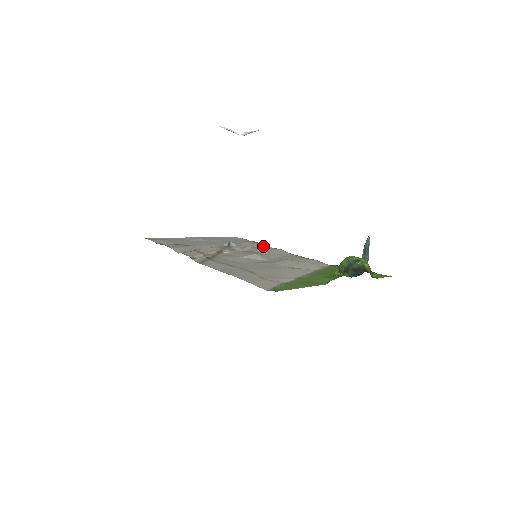
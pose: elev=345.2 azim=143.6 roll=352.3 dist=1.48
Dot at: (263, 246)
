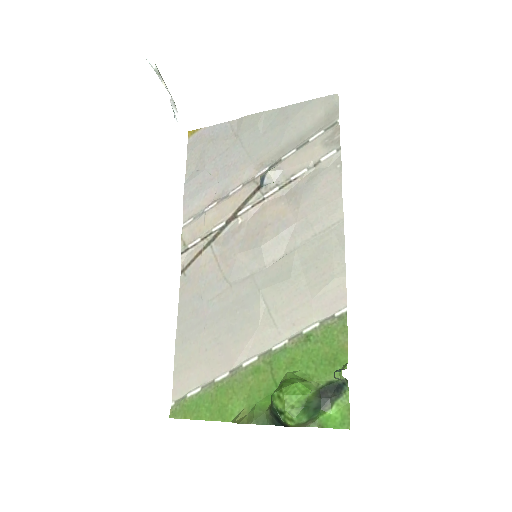
Dot at: (332, 164)
